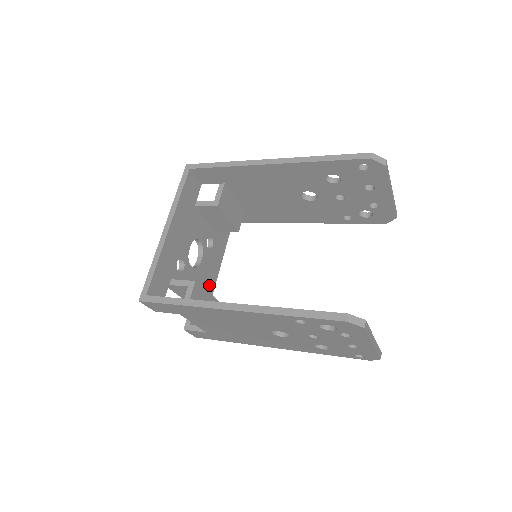
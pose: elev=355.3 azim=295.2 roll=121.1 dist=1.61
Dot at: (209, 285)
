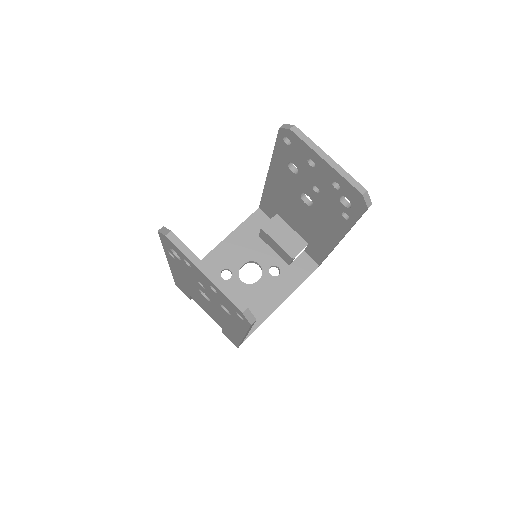
Dot at: (264, 307)
